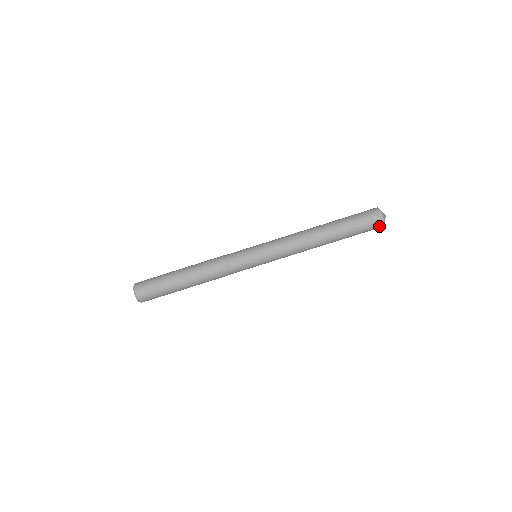
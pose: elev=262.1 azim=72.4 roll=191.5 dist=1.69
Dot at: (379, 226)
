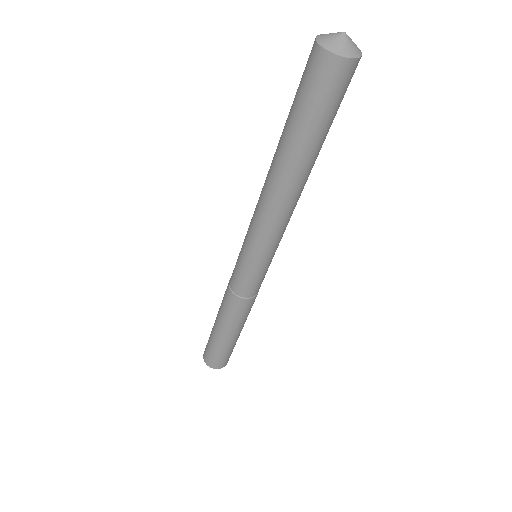
Dot at: (355, 68)
